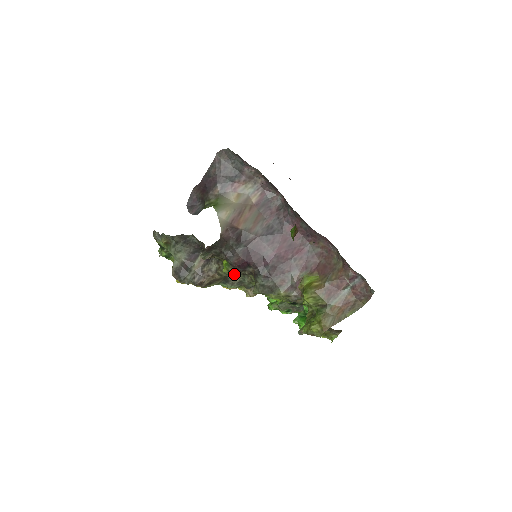
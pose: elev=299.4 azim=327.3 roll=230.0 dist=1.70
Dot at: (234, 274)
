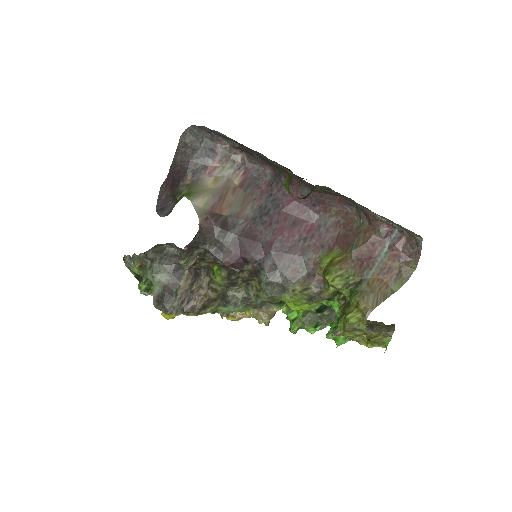
Dot at: (231, 283)
